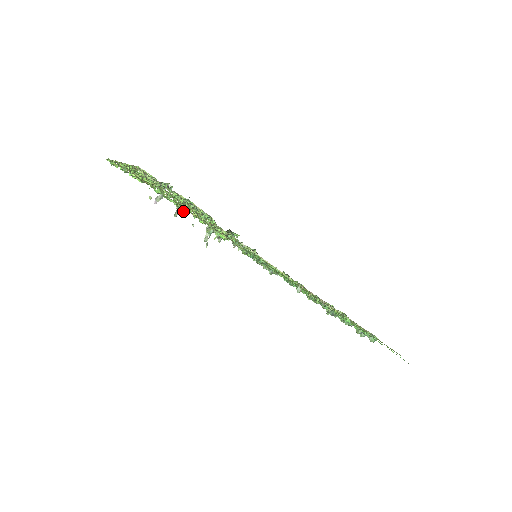
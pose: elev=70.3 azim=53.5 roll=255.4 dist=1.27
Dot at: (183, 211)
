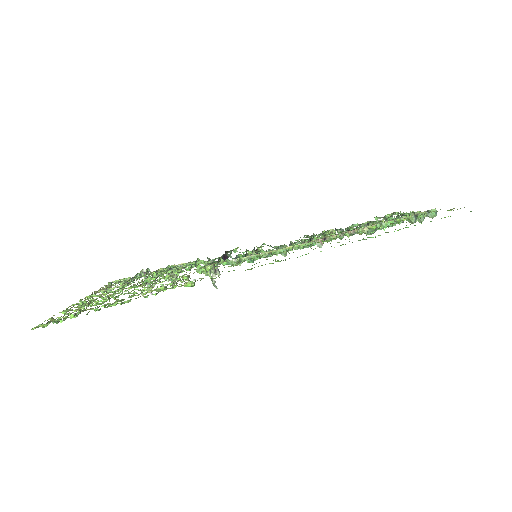
Dot at: occluded
